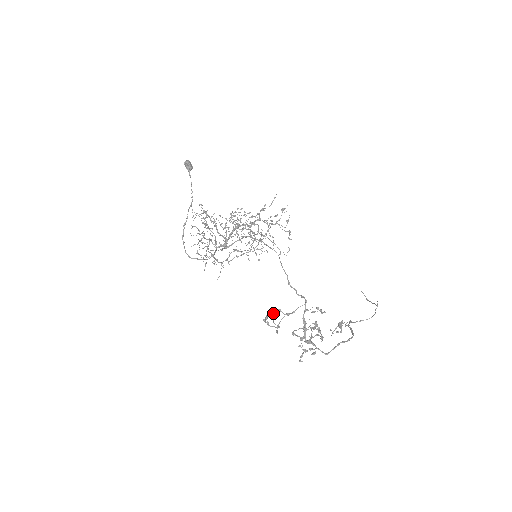
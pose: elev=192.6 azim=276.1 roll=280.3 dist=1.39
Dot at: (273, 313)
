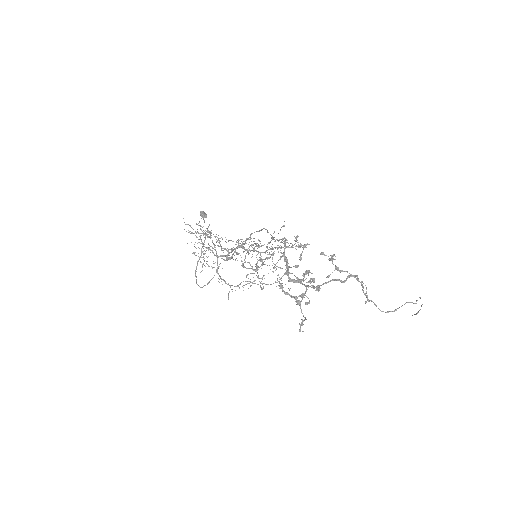
Dot at: occluded
